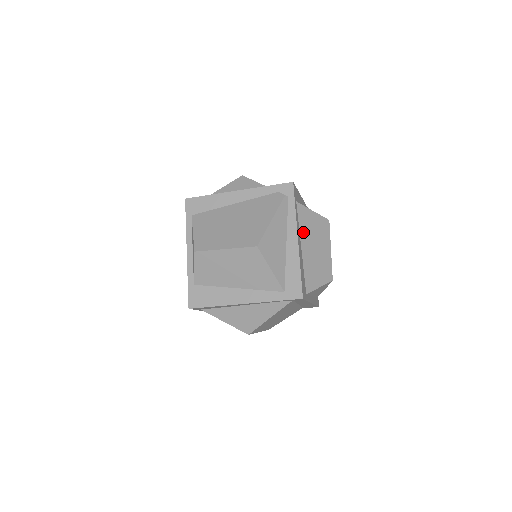
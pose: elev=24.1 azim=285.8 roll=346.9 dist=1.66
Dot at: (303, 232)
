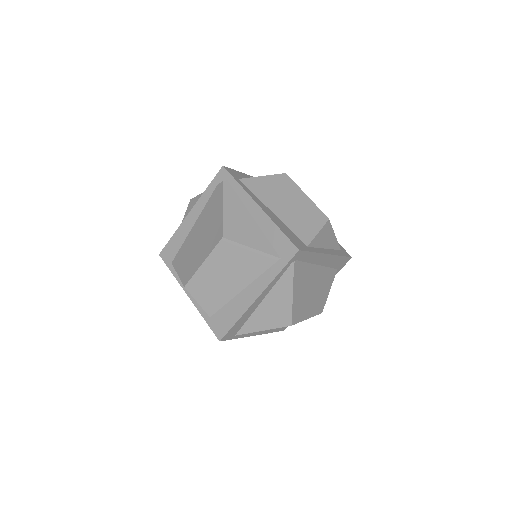
Dot at: (264, 198)
